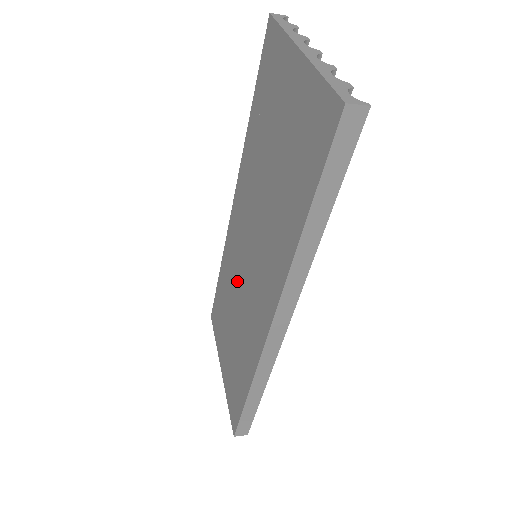
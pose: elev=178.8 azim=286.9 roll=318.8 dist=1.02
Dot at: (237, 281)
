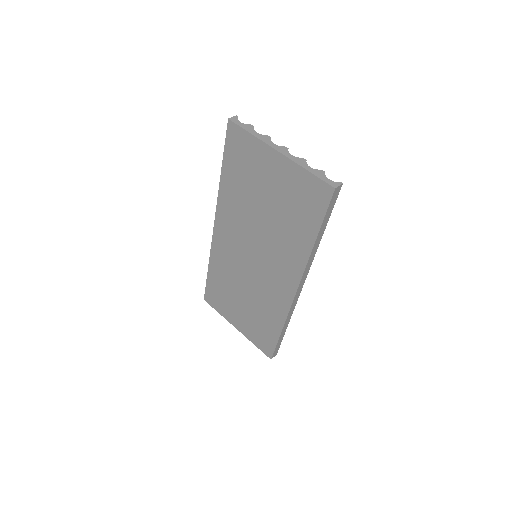
Dot at: (241, 274)
